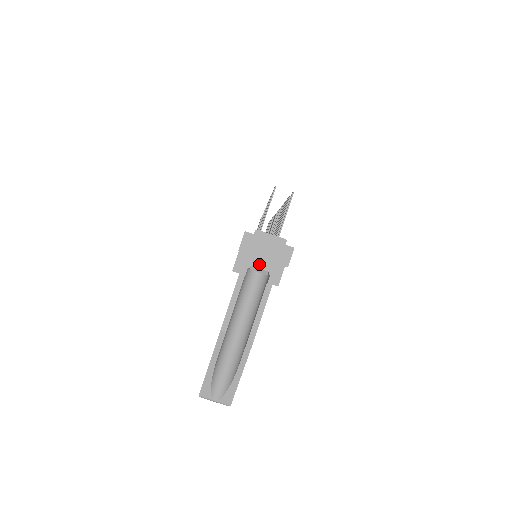
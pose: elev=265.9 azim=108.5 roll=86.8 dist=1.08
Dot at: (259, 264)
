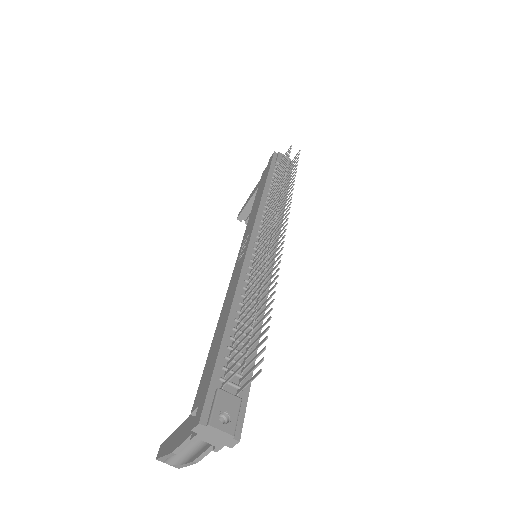
Dot at: (207, 441)
